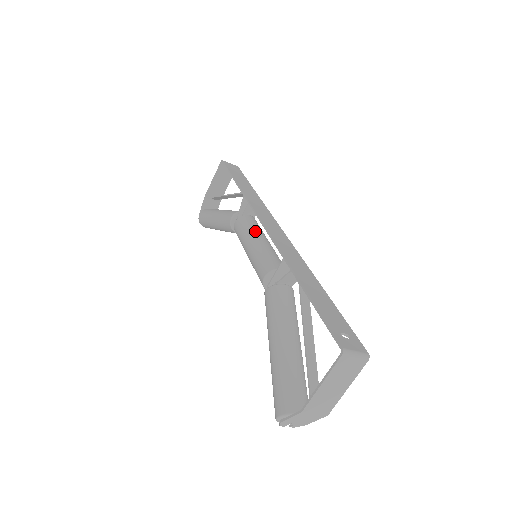
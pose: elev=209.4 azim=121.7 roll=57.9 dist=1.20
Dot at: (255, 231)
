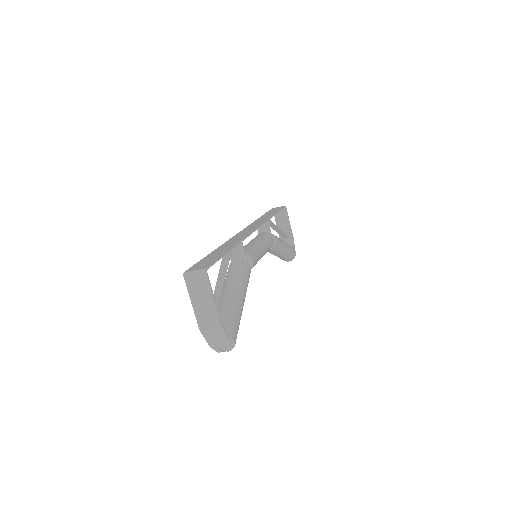
Dot at: (251, 240)
